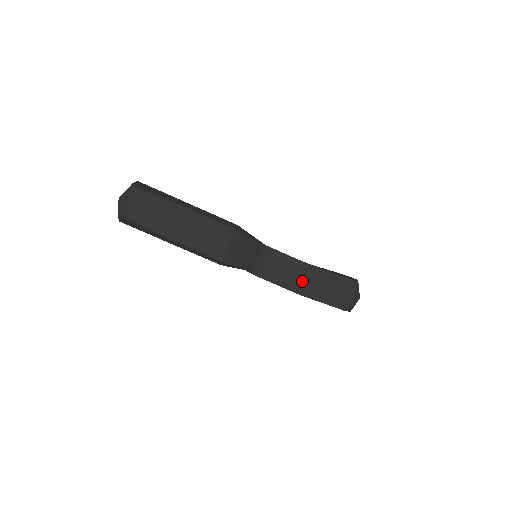
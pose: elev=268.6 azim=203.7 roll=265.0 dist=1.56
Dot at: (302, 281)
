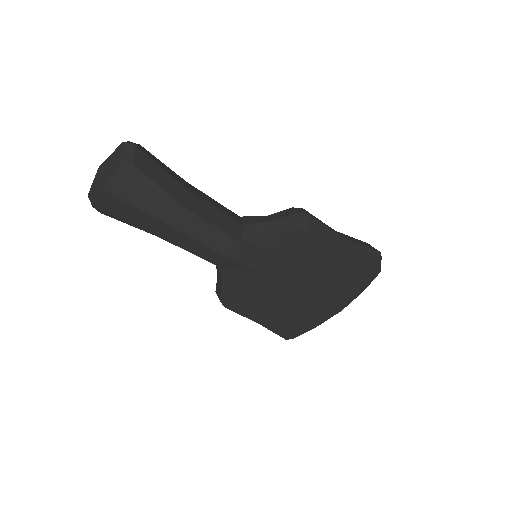
Dot at: (339, 237)
